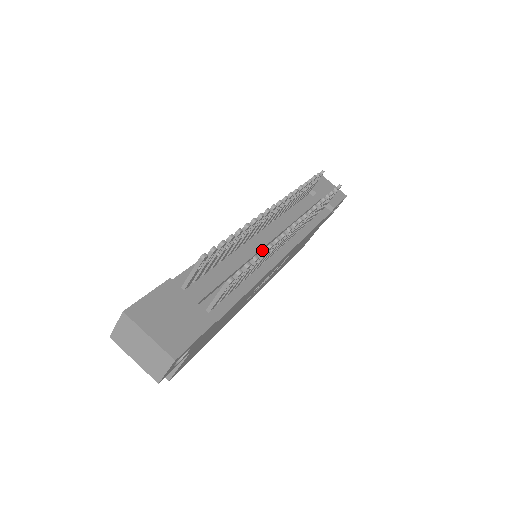
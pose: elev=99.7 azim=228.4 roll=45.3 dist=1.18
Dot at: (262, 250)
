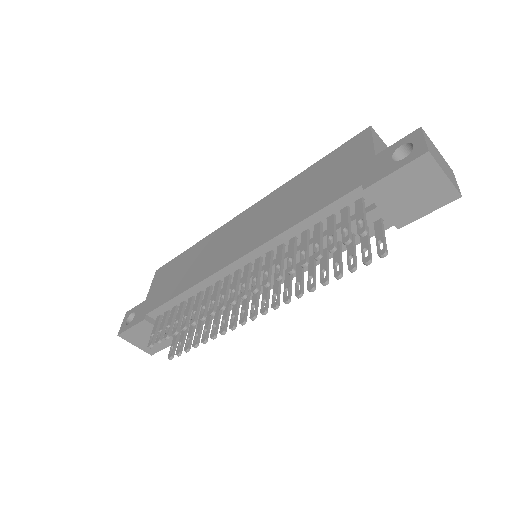
Dot at: occluded
